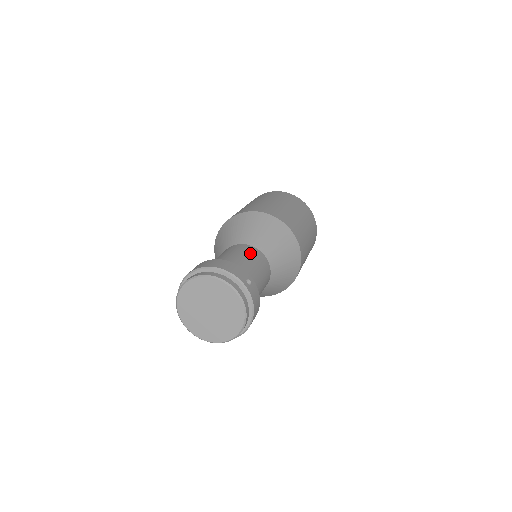
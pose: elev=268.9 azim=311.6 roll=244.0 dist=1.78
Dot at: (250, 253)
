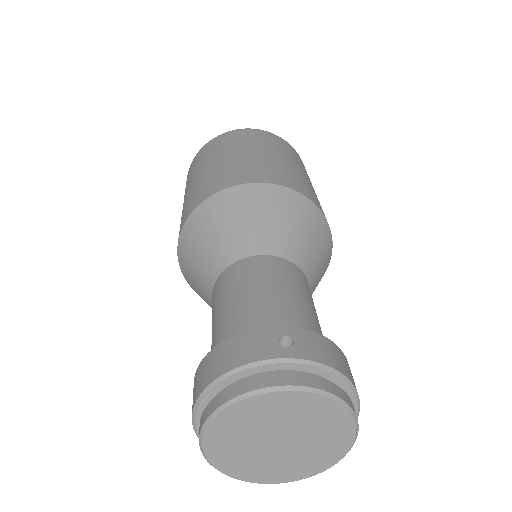
Dot at: (243, 277)
